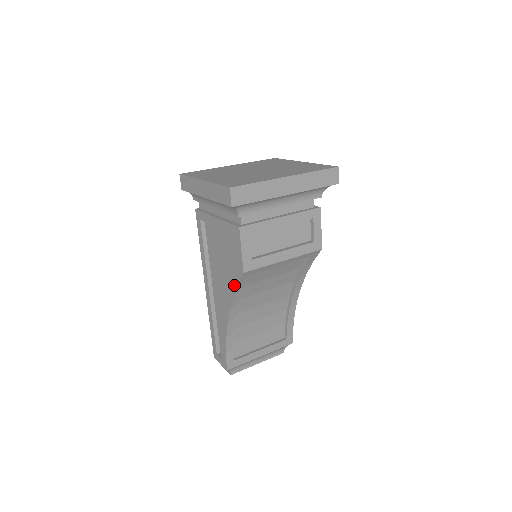
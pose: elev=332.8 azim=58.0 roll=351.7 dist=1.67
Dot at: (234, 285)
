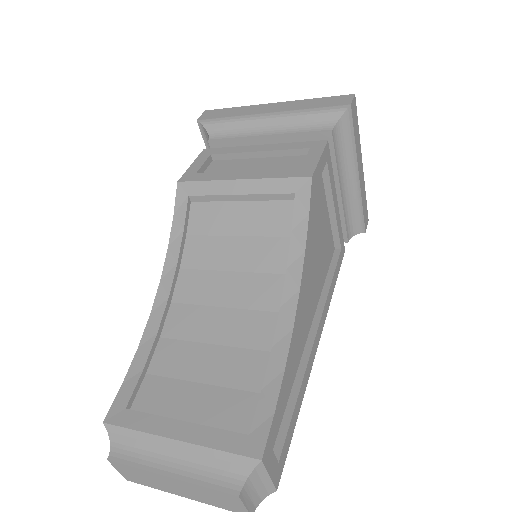
Dot at: (175, 225)
